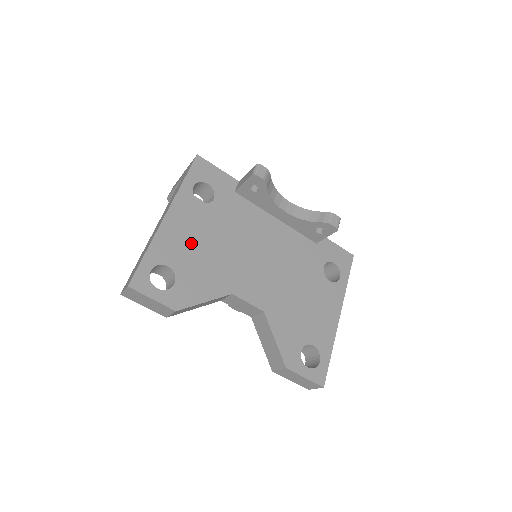
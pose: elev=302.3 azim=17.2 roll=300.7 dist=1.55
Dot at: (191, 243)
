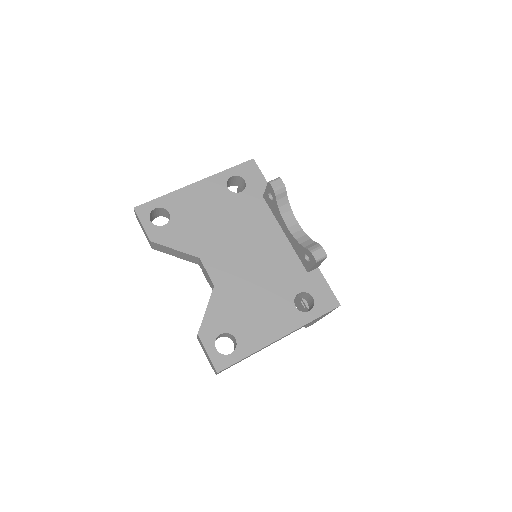
Dot at: (198, 209)
